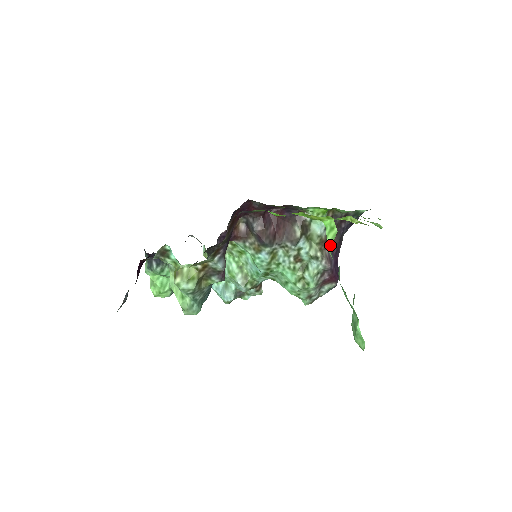
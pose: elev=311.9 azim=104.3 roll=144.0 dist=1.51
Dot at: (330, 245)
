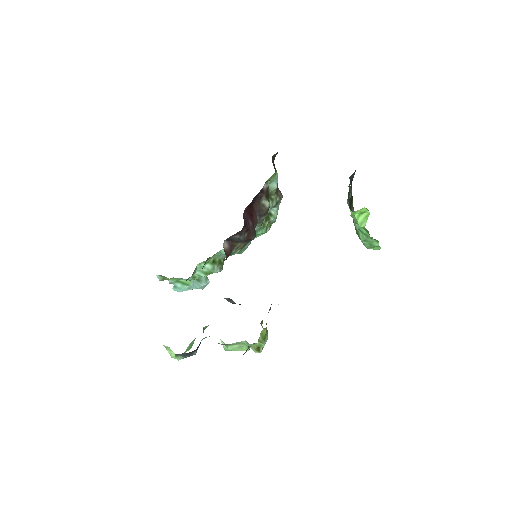
Dot at: (364, 224)
